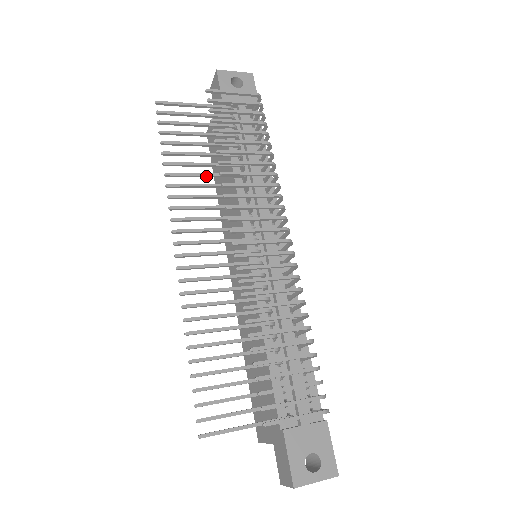
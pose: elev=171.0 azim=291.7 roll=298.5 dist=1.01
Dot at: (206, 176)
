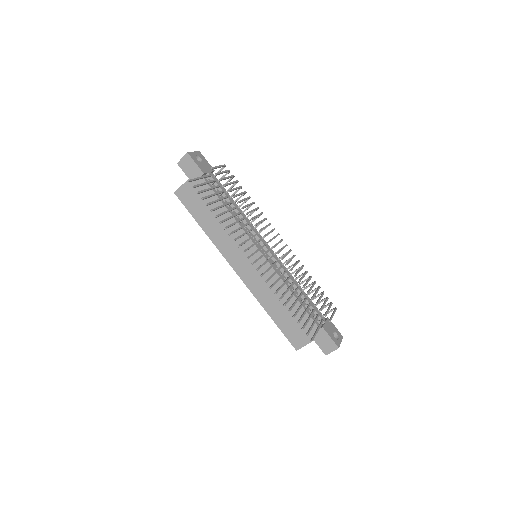
Dot at: occluded
